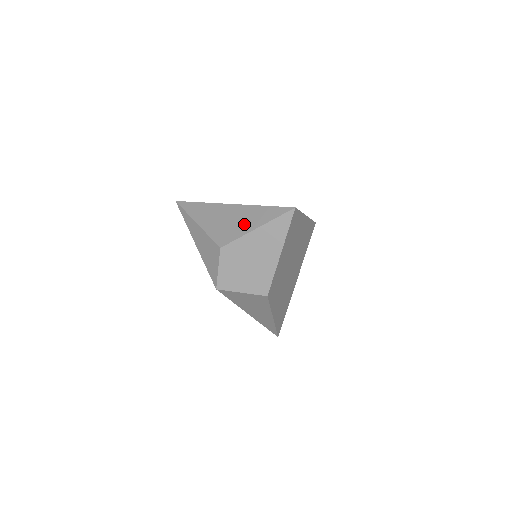
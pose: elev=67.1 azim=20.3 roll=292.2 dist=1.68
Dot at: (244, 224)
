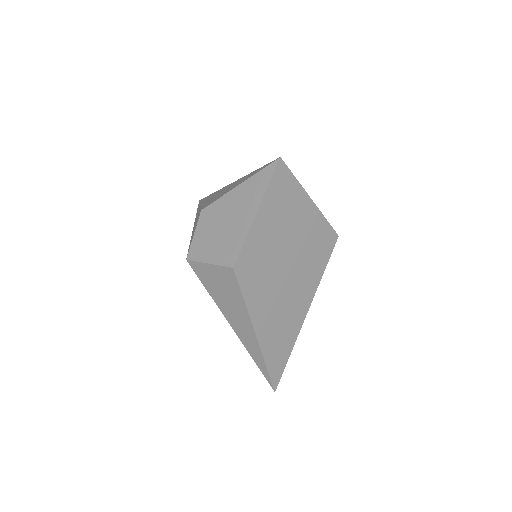
Dot at: (232, 187)
